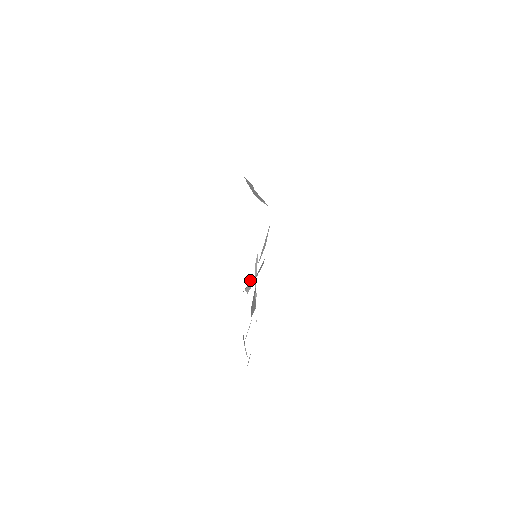
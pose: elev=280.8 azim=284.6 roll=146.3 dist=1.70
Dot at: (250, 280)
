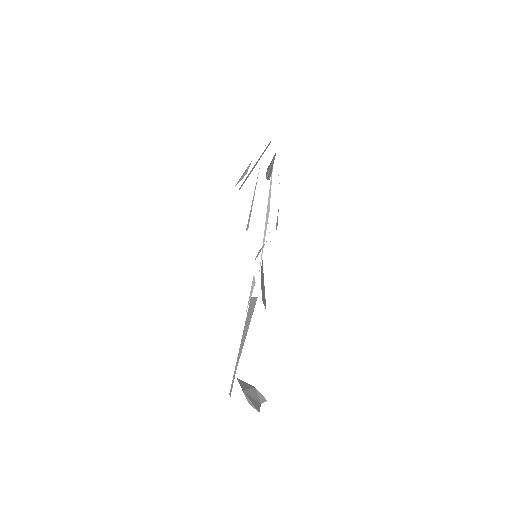
Dot at: (250, 295)
